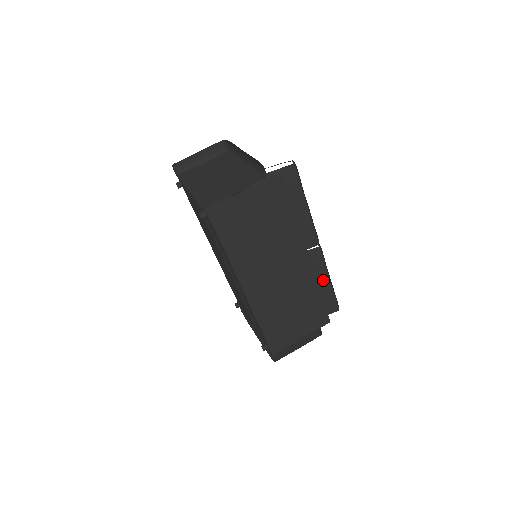
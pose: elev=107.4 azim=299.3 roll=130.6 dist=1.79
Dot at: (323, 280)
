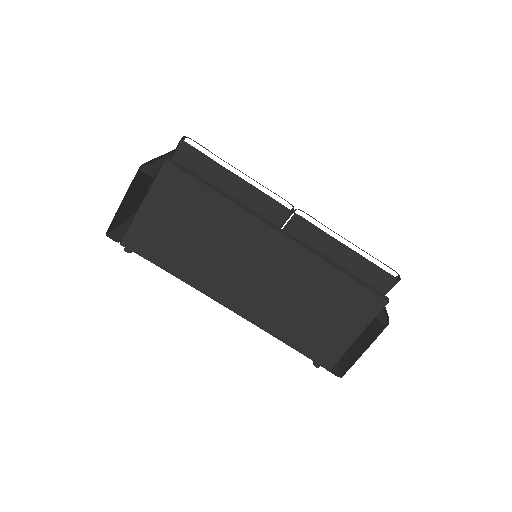
Dot at: (338, 251)
